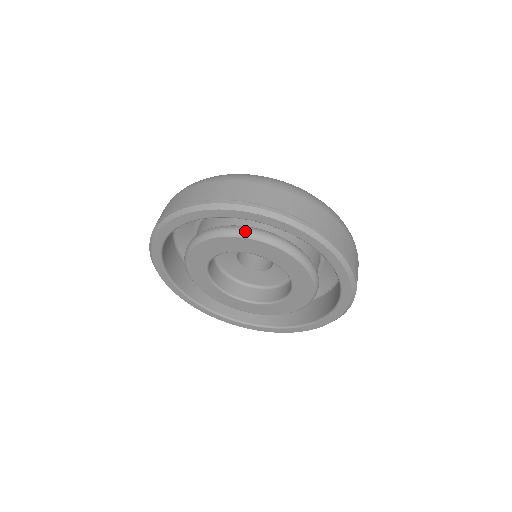
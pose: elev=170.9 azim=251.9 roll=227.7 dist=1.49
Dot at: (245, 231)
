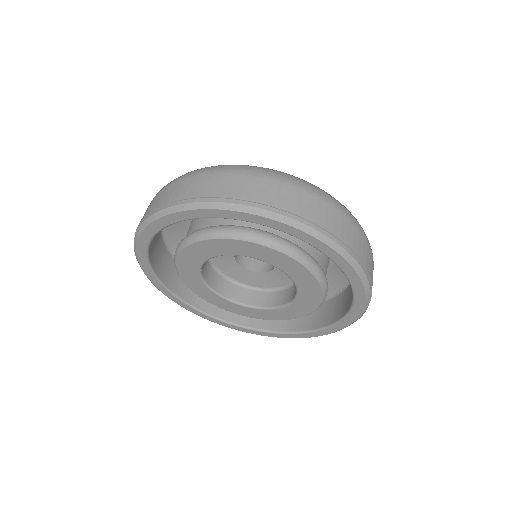
Dot at: (230, 231)
